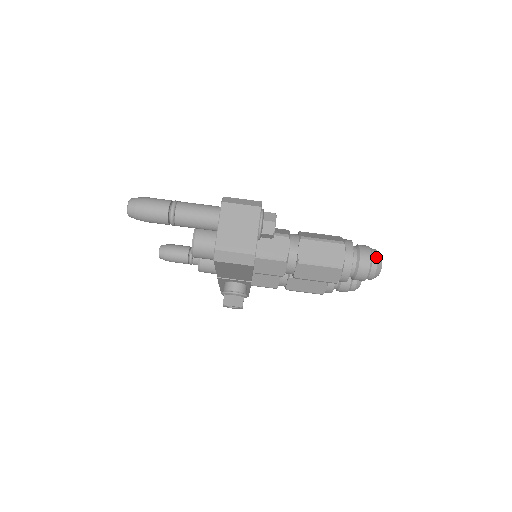
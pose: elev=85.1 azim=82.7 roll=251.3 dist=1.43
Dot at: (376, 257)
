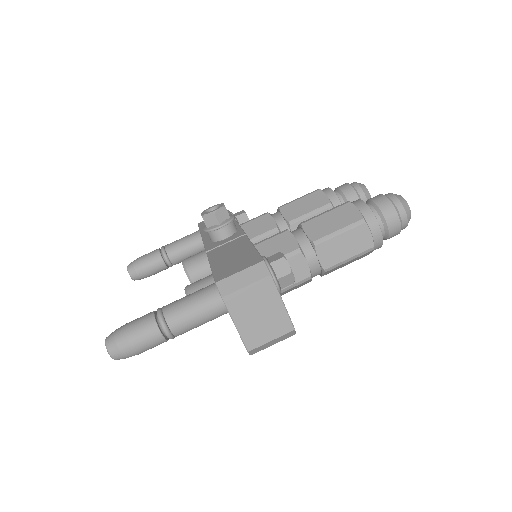
Dot at: (403, 211)
